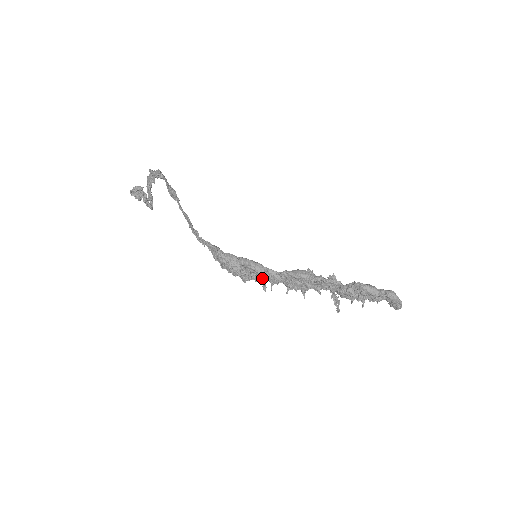
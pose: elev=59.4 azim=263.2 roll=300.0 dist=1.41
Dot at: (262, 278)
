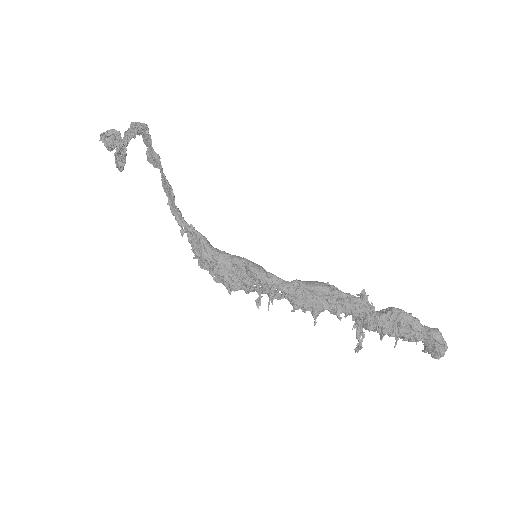
Dot at: (257, 289)
